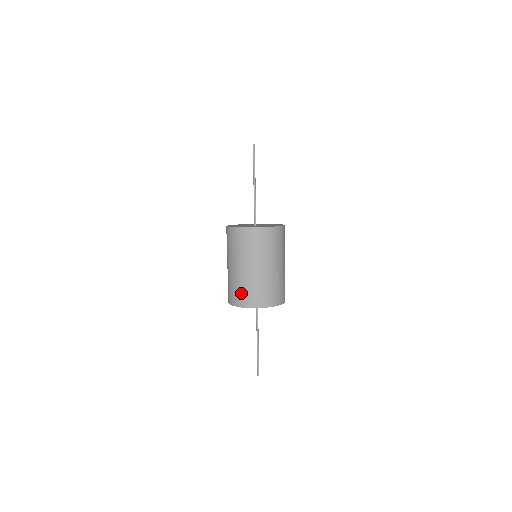
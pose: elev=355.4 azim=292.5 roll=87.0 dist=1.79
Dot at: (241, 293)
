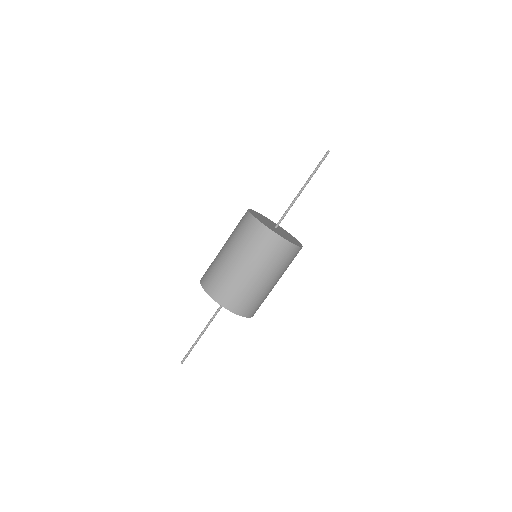
Dot at: (213, 278)
